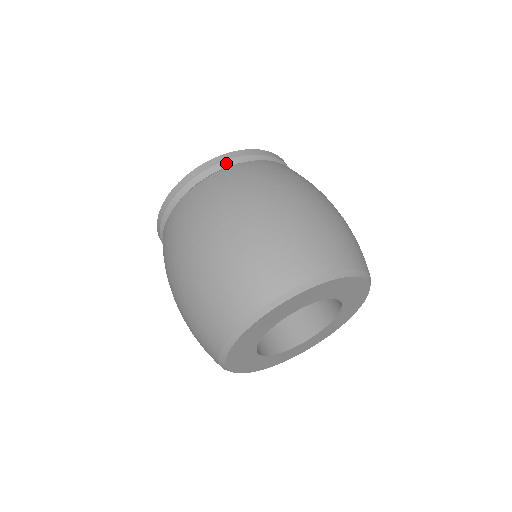
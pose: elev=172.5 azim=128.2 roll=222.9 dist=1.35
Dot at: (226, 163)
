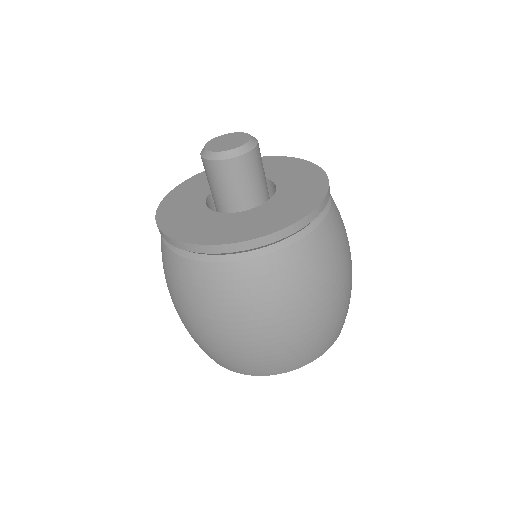
Dot at: (256, 248)
